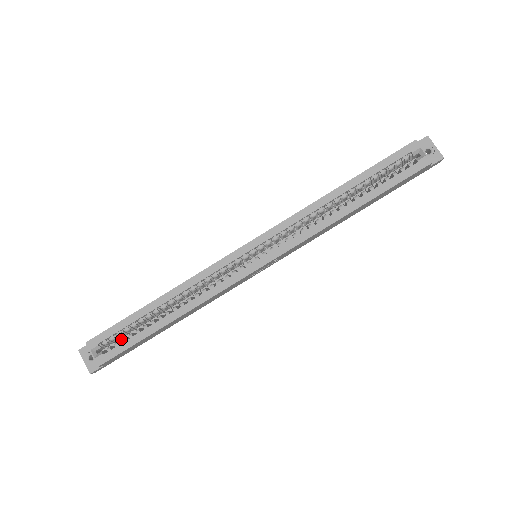
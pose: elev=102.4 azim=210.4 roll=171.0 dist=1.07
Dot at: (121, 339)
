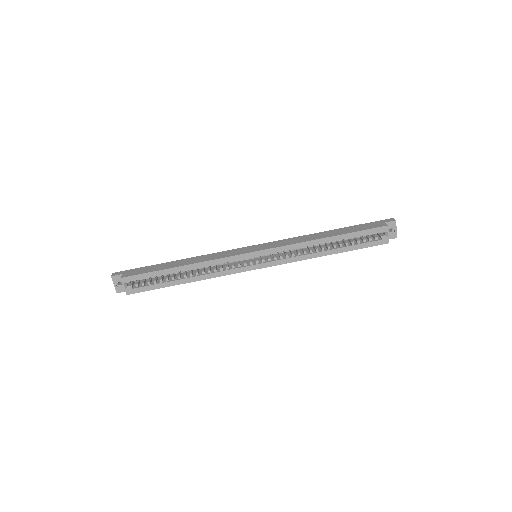
Dot at: (147, 282)
